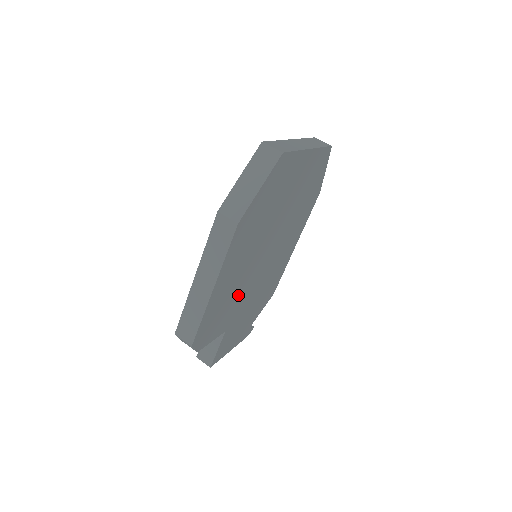
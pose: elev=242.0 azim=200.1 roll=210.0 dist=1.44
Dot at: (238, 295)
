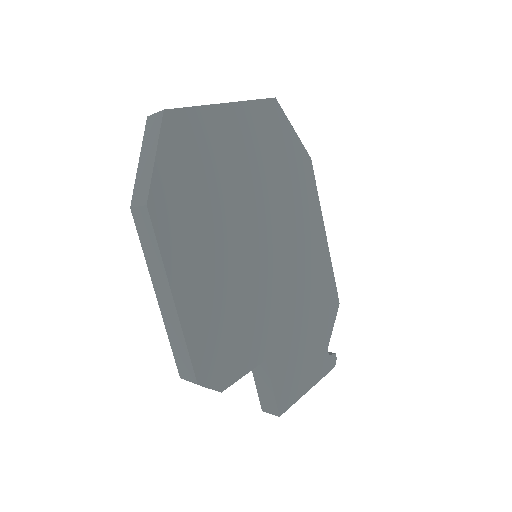
Dot at: (247, 306)
